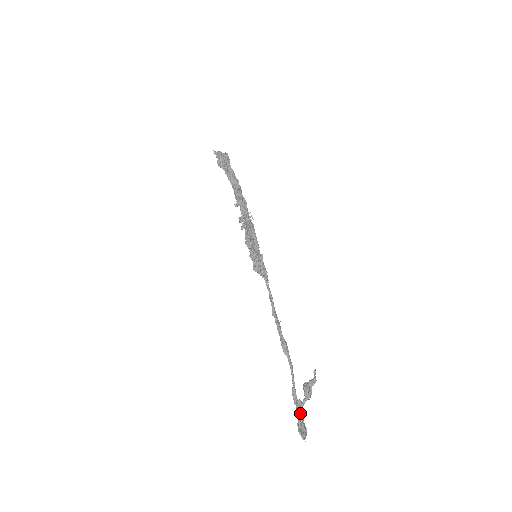
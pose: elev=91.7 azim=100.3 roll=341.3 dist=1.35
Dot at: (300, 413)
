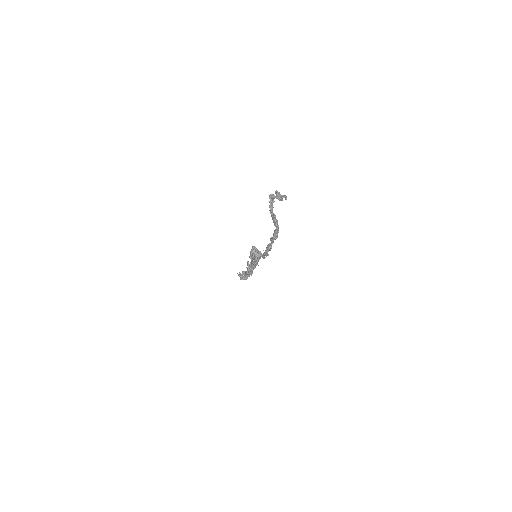
Dot at: (272, 200)
